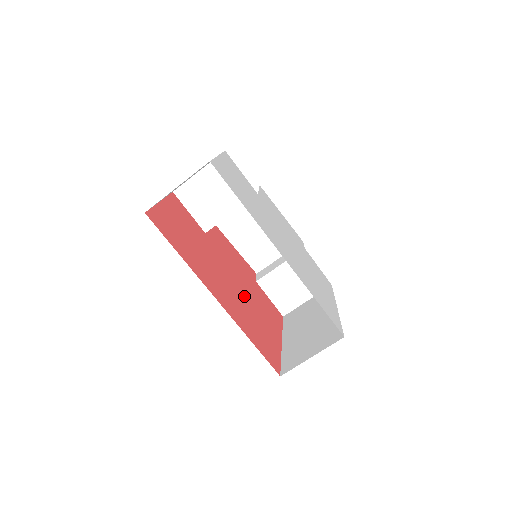
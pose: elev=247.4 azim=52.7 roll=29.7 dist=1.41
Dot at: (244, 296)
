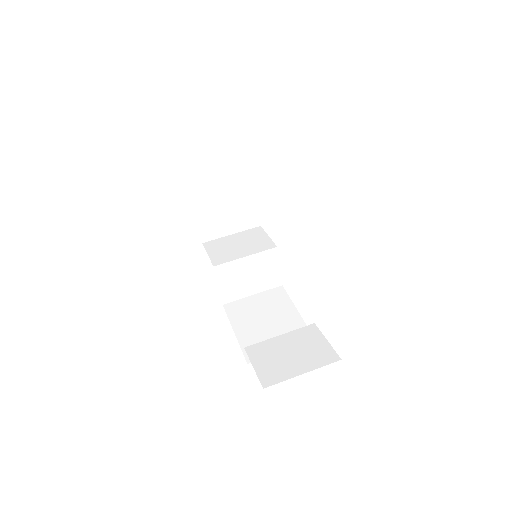
Dot at: occluded
